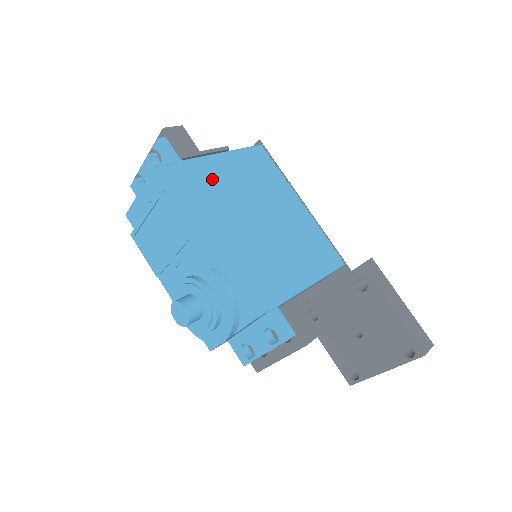
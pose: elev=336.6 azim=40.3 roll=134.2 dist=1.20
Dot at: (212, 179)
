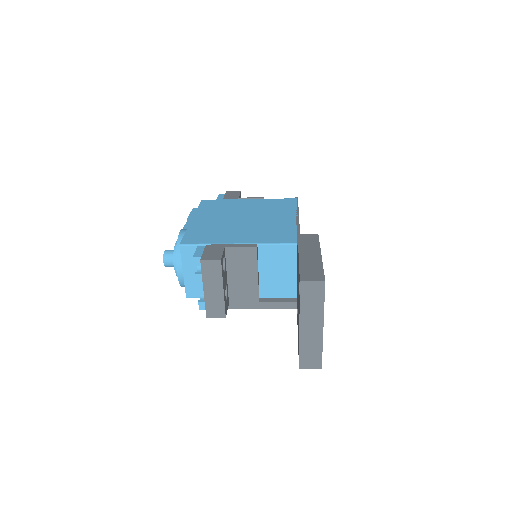
Dot at: (232, 205)
